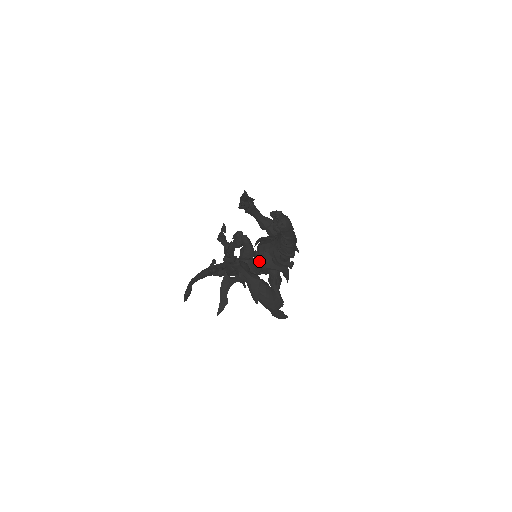
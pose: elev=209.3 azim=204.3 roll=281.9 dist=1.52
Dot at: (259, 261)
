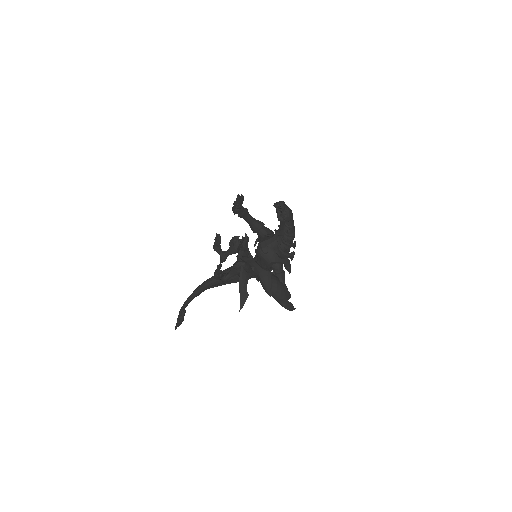
Dot at: (264, 257)
